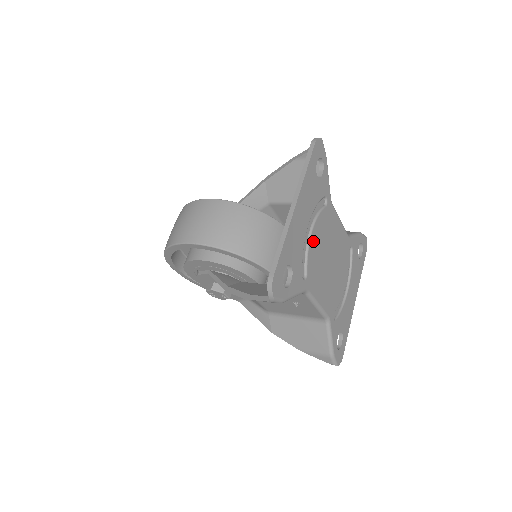
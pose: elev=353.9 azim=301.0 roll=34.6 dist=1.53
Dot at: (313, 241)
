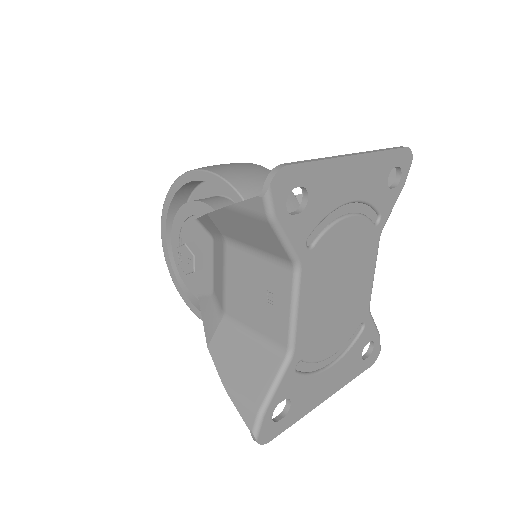
Dot at: (342, 229)
